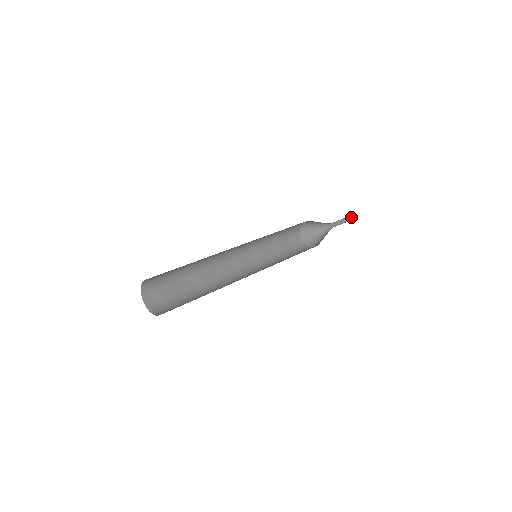
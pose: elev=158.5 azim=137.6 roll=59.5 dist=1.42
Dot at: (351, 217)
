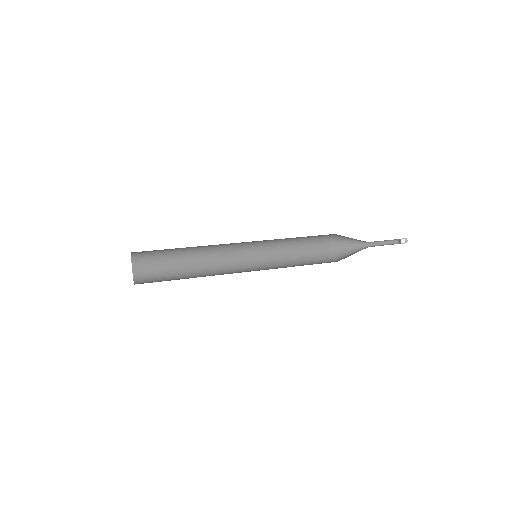
Dot at: (405, 242)
